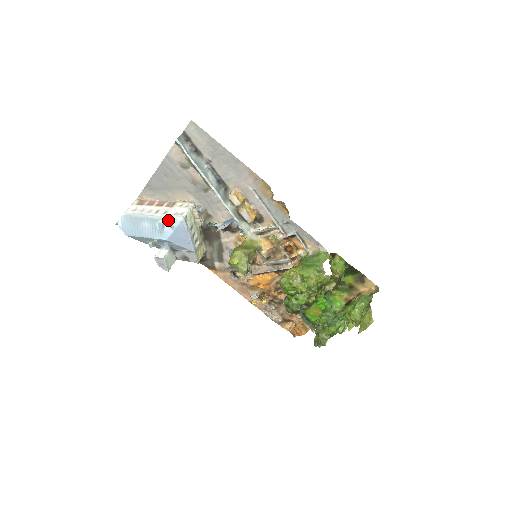
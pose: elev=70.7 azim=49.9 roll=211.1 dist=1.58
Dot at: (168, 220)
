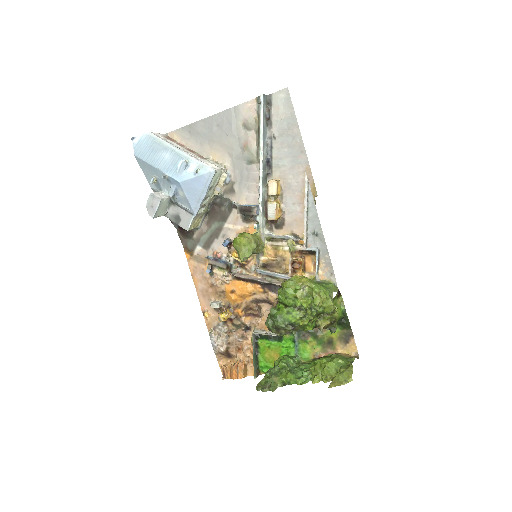
Dot at: (196, 164)
